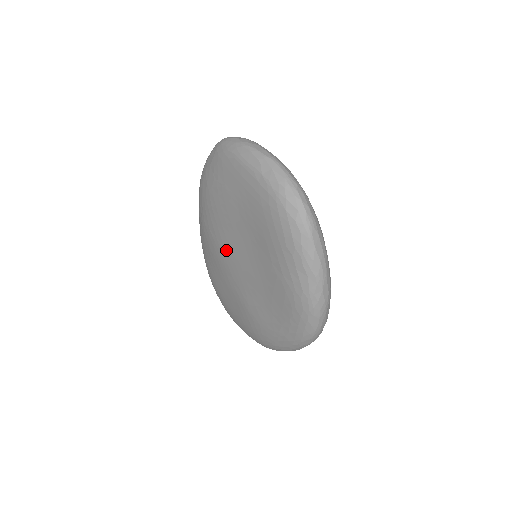
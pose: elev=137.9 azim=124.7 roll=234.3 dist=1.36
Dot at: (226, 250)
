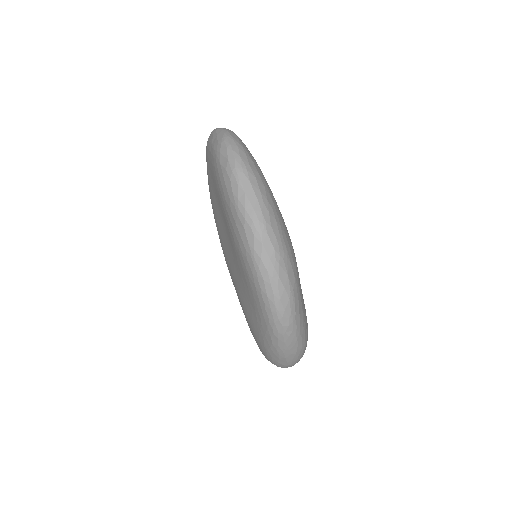
Dot at: (223, 249)
